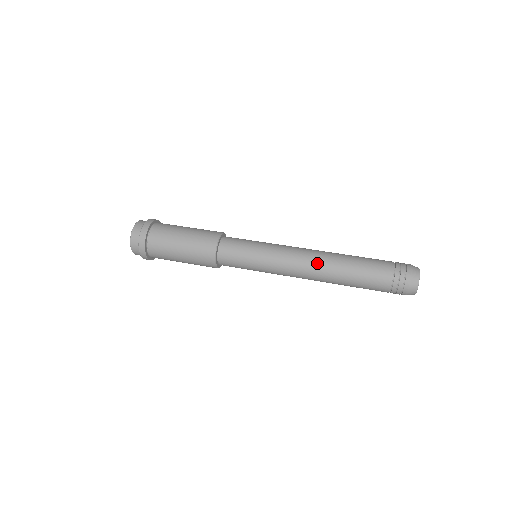
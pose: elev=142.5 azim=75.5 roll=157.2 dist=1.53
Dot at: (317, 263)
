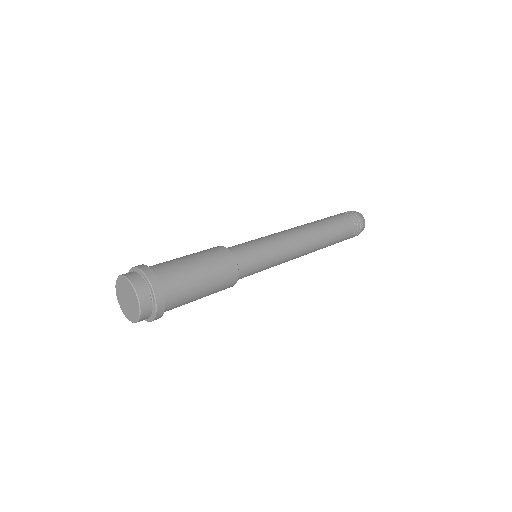
Dot at: (313, 241)
